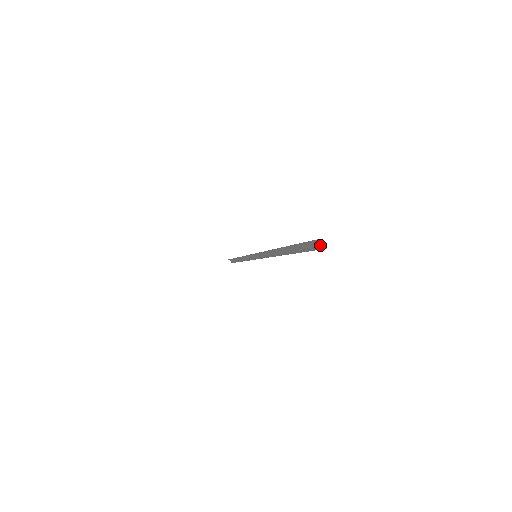
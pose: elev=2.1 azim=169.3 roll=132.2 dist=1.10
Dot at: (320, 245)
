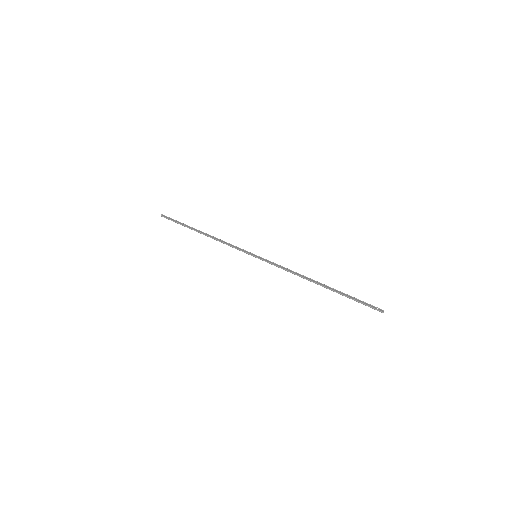
Dot at: (377, 309)
